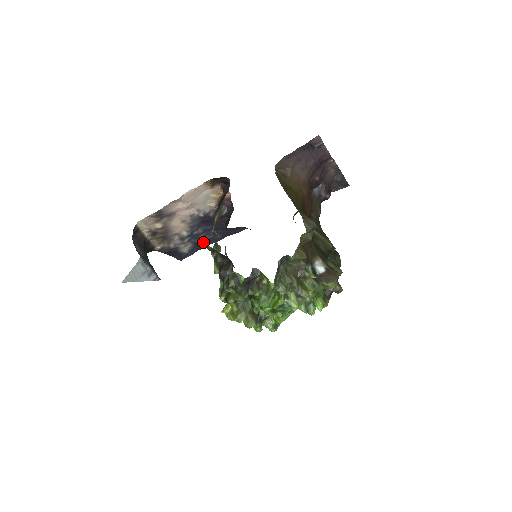
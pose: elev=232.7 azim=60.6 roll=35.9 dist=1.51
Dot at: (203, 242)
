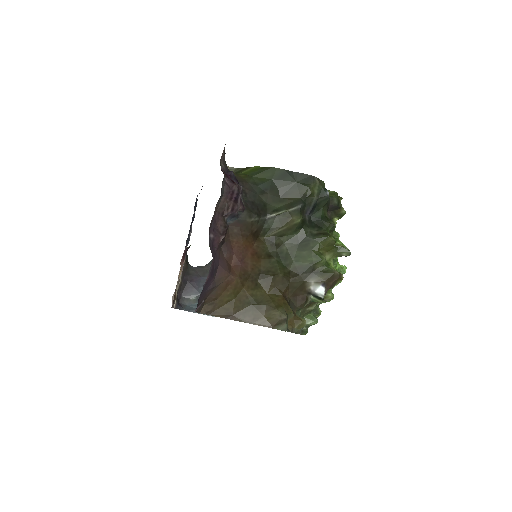
Dot at: occluded
